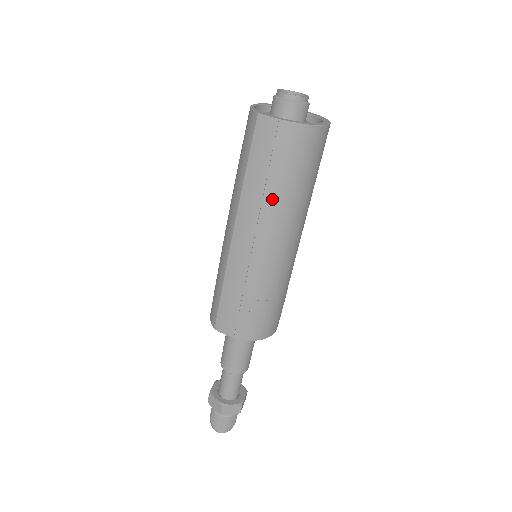
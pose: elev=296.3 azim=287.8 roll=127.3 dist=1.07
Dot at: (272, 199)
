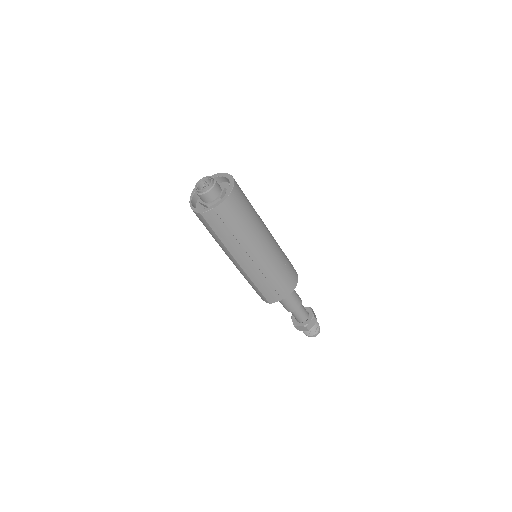
Dot at: (242, 237)
